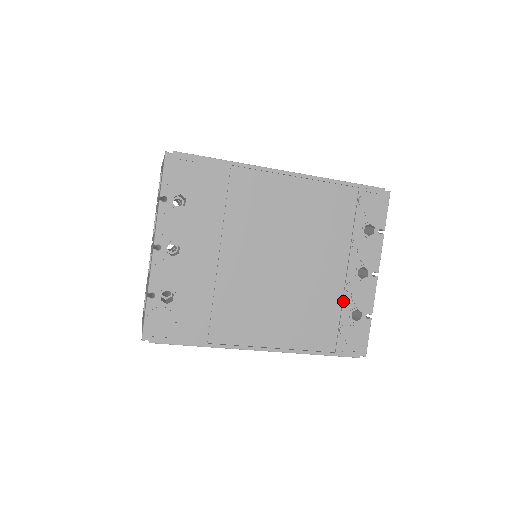
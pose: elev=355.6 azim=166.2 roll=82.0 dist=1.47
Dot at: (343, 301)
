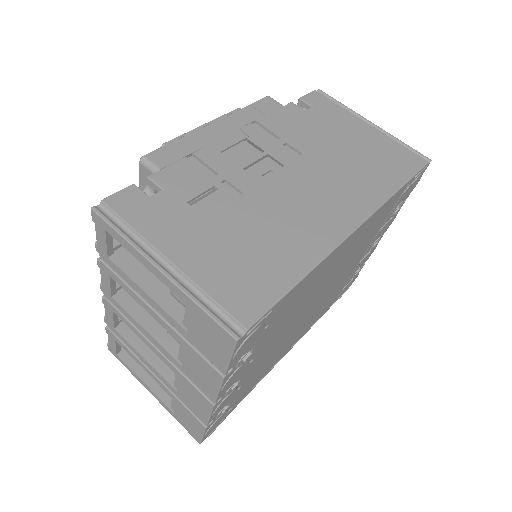
Dot at: (353, 272)
